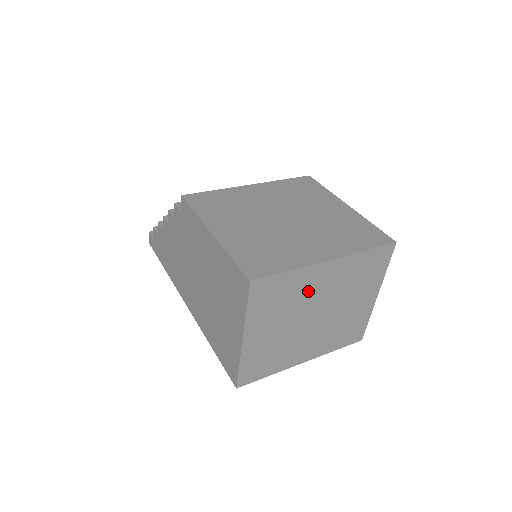
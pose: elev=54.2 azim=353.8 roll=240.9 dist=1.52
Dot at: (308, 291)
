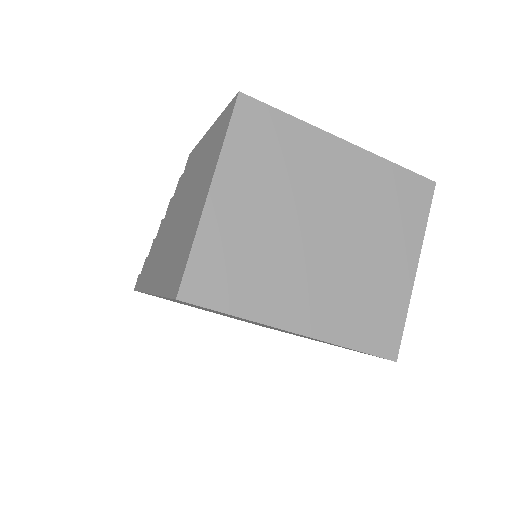
Dot at: (313, 173)
